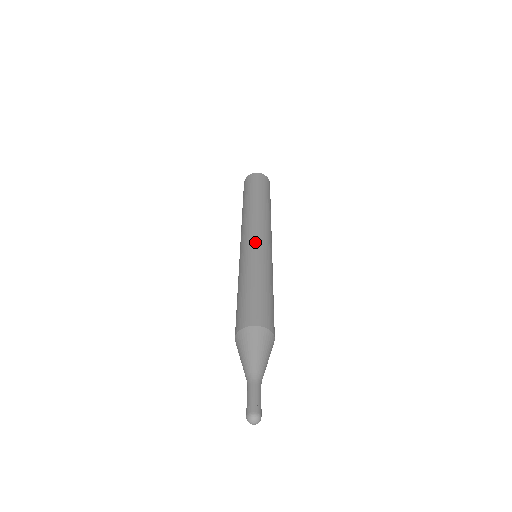
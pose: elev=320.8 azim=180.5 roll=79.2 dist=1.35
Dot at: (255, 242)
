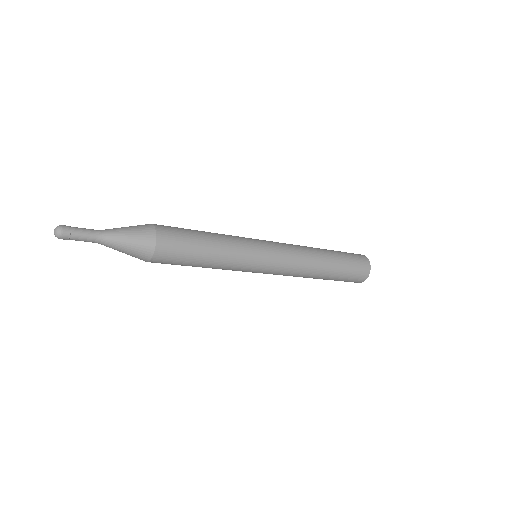
Dot at: (261, 240)
